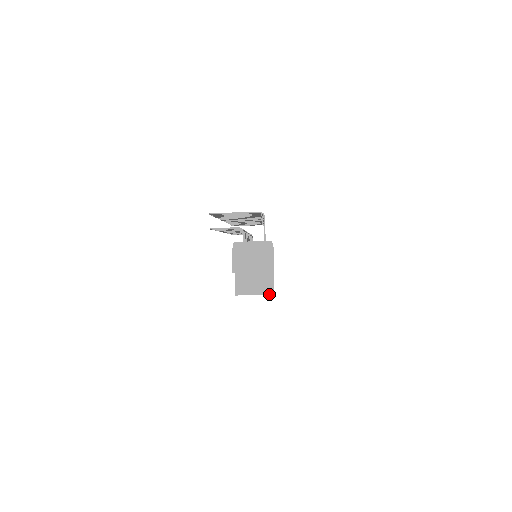
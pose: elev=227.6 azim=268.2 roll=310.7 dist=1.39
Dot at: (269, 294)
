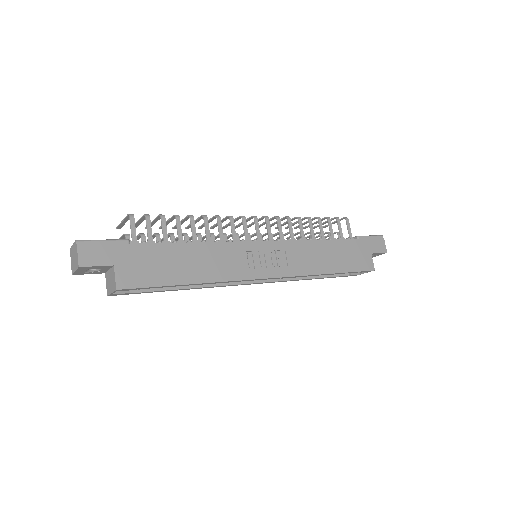
Dot at: (115, 290)
